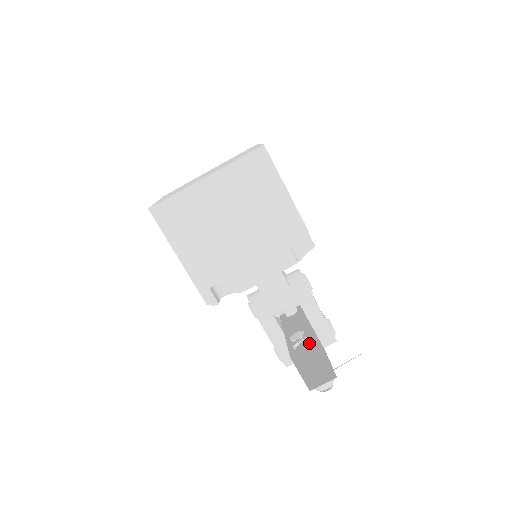
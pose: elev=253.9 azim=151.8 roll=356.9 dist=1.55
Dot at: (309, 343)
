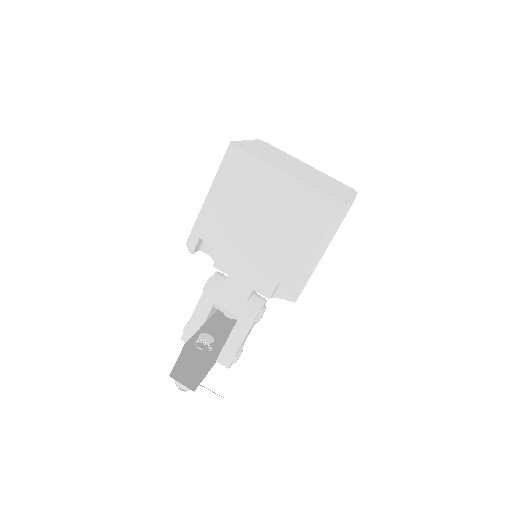
Dot at: (207, 352)
